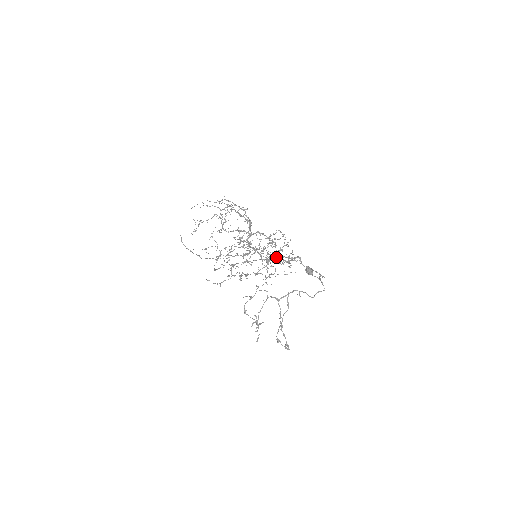
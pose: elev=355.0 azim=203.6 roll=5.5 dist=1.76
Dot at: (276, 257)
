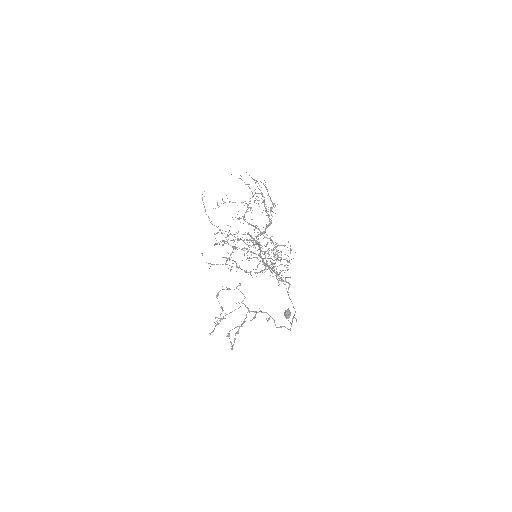
Dot at: (271, 271)
